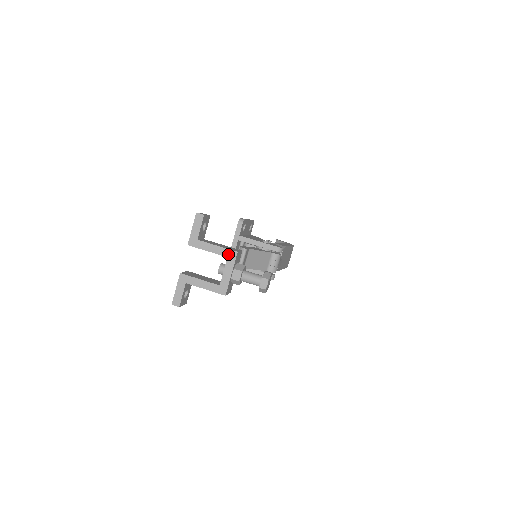
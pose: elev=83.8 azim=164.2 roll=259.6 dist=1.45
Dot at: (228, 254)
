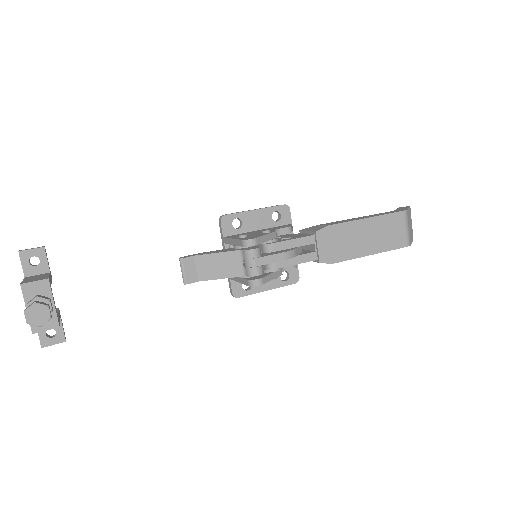
Dot at: (22, 288)
